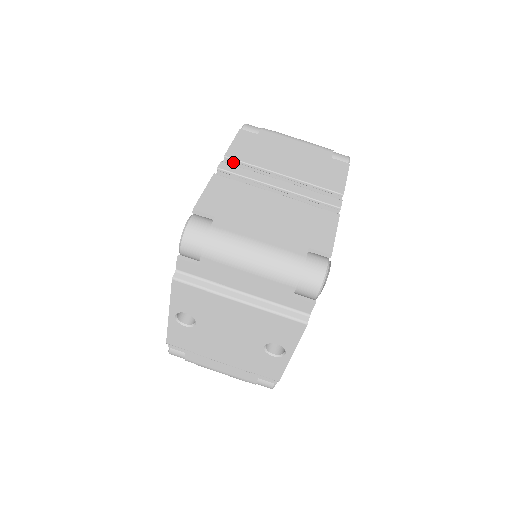
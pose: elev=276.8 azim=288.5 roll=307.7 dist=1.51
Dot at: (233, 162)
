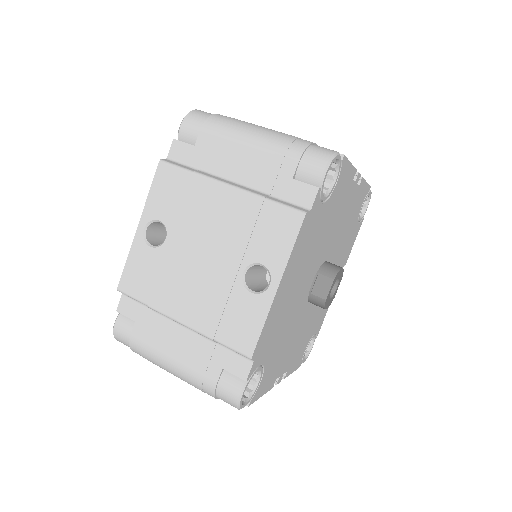
Dot at: occluded
